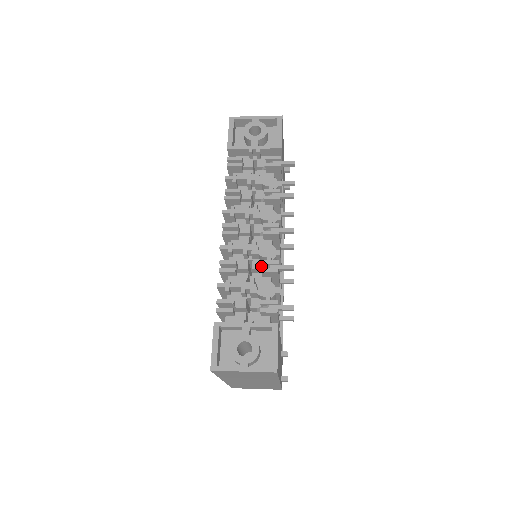
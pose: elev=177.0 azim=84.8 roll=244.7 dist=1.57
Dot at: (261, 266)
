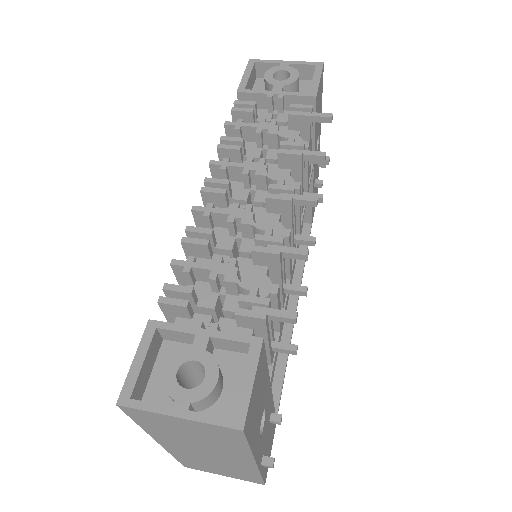
Dot at: occluded
